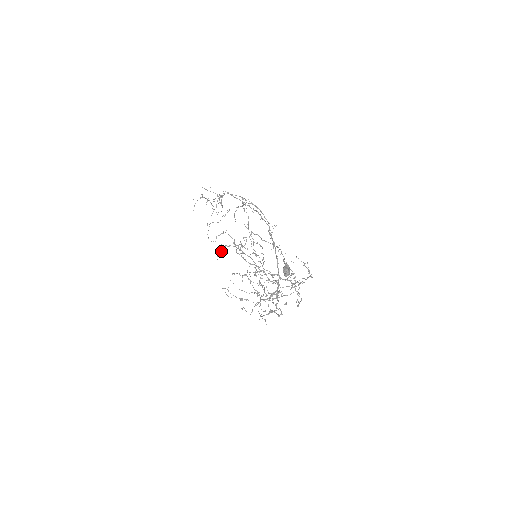
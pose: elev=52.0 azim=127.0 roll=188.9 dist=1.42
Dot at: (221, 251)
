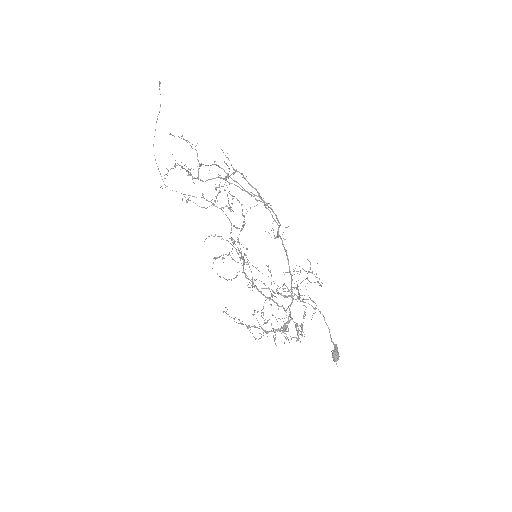
Dot at: (216, 258)
